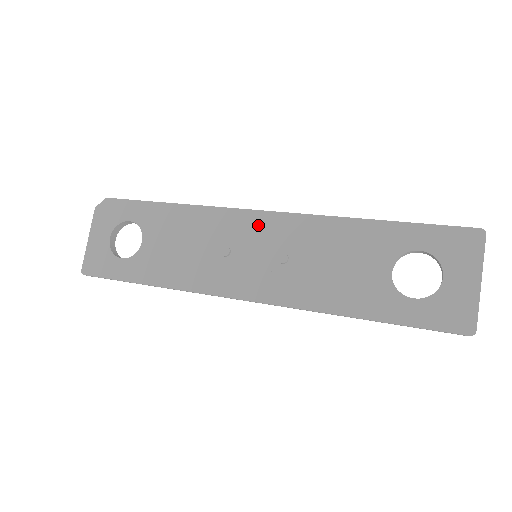
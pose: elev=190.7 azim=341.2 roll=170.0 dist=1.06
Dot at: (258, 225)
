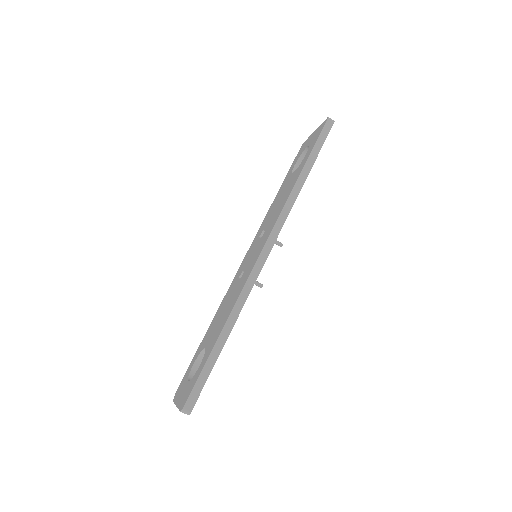
Dot at: (246, 259)
